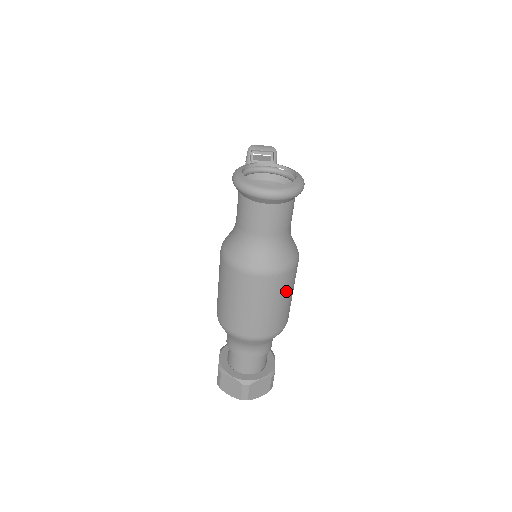
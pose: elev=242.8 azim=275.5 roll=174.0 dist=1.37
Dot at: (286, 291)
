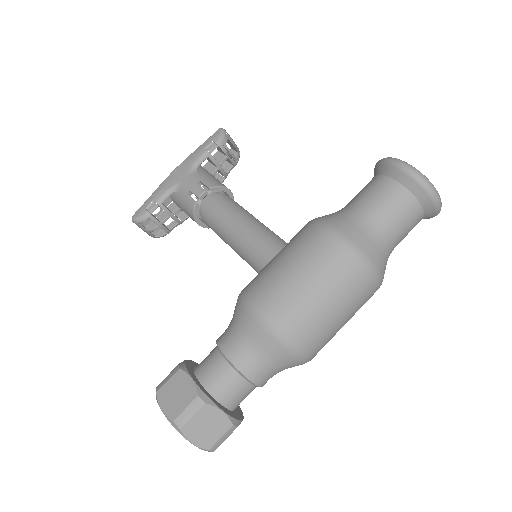
Dot at: occluded
